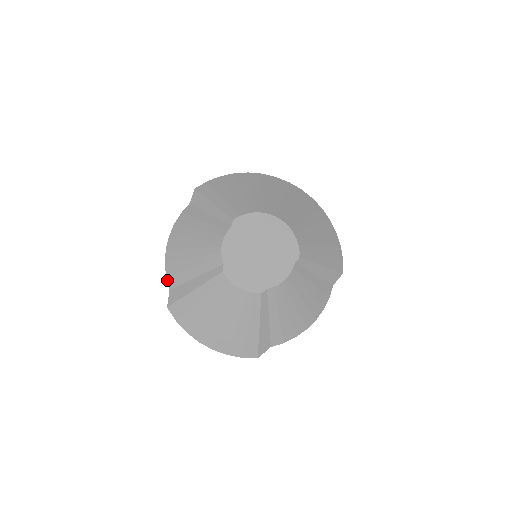
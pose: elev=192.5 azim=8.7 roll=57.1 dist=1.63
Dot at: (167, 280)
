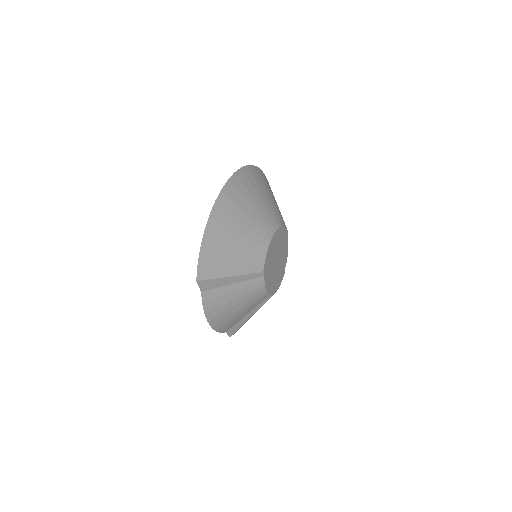
Dot at: occluded
